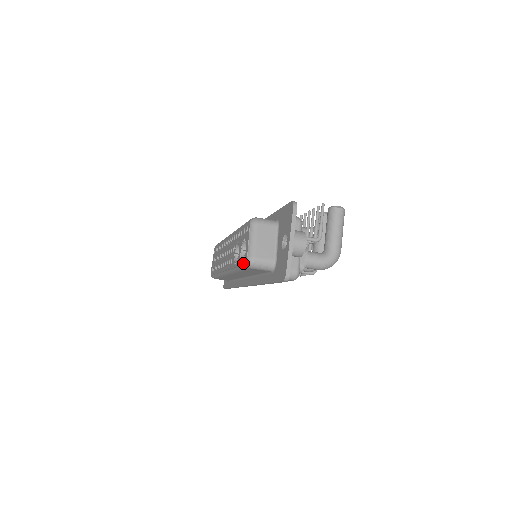
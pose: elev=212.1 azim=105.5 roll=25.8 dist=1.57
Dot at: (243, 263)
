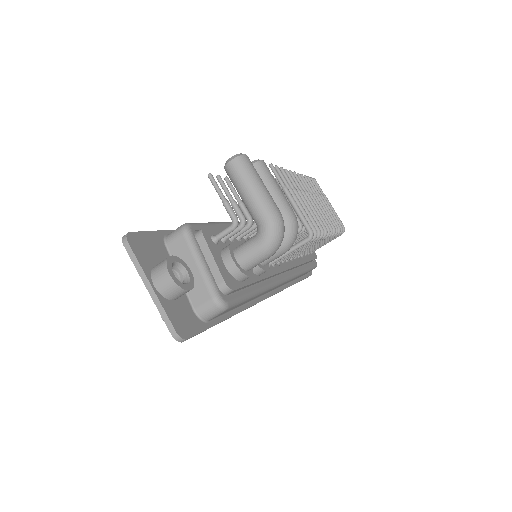
Dot at: occluded
